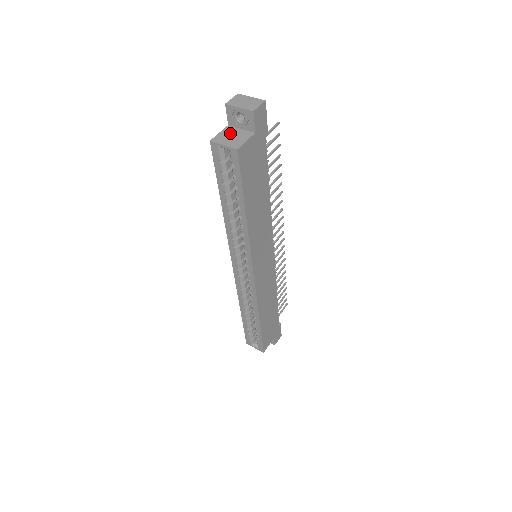
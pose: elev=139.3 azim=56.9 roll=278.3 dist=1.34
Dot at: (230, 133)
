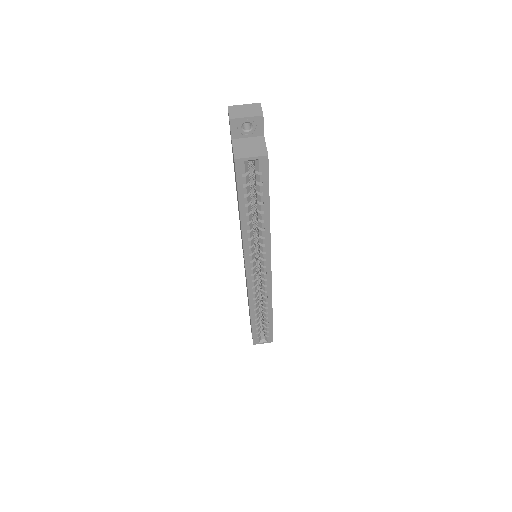
Dot at: (243, 145)
